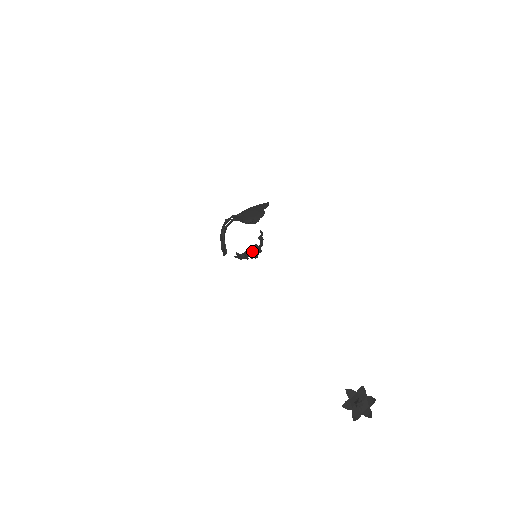
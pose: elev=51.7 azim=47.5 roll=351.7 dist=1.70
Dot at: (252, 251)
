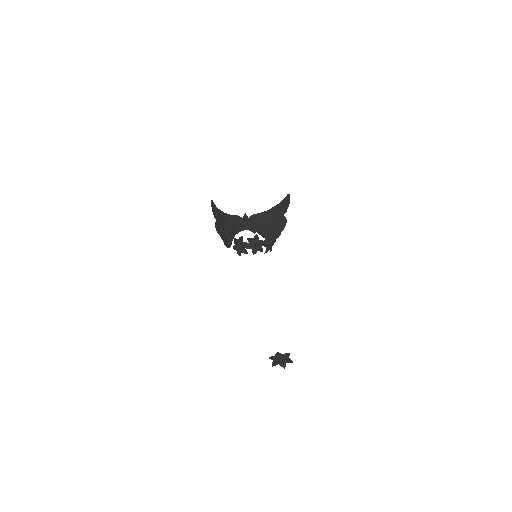
Dot at: (250, 238)
